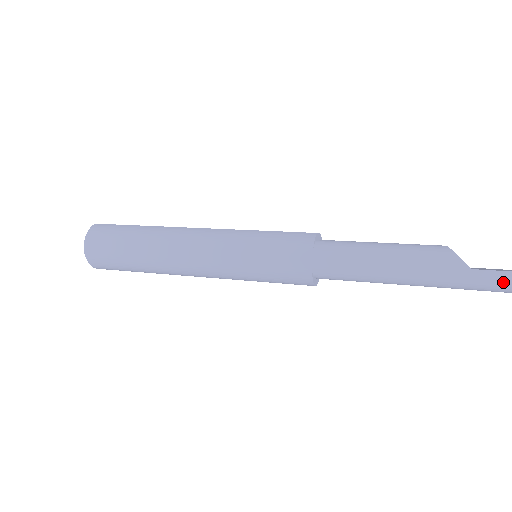
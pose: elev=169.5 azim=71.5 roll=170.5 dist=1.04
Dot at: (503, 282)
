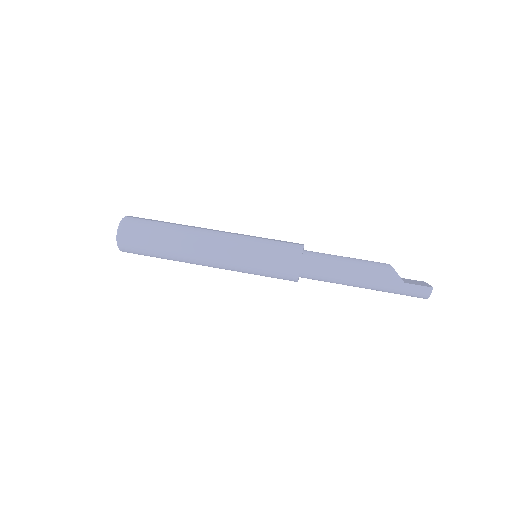
Dot at: (422, 293)
